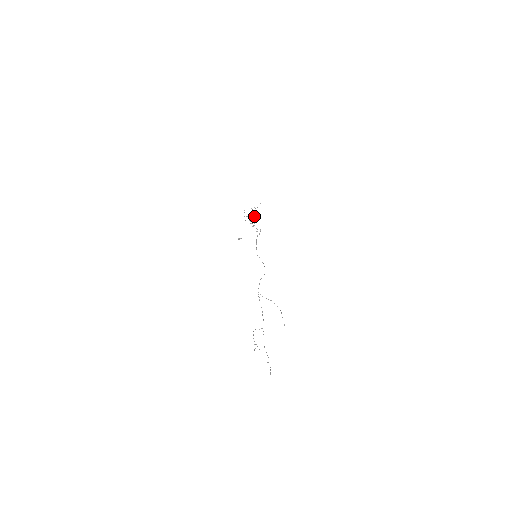
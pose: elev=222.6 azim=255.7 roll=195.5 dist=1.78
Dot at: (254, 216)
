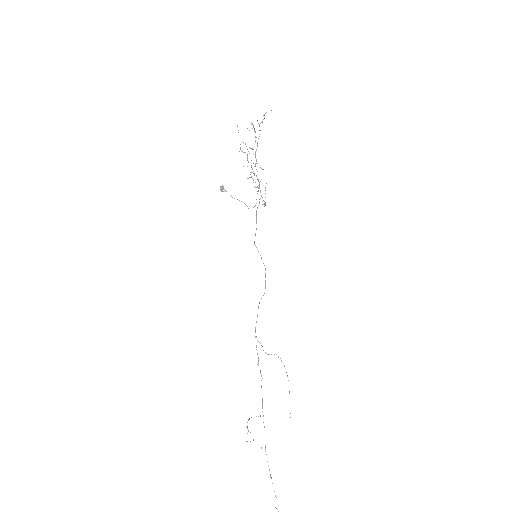
Dot at: occluded
